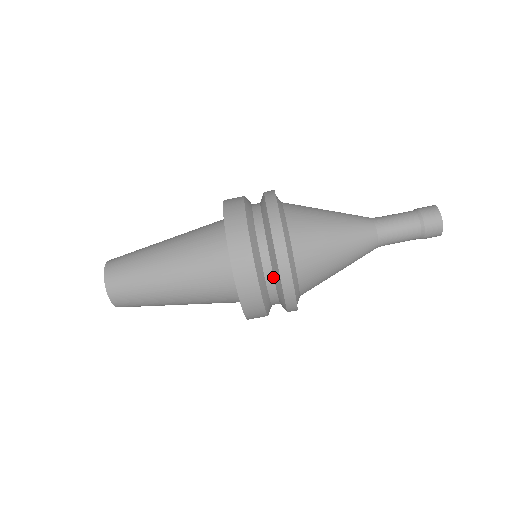
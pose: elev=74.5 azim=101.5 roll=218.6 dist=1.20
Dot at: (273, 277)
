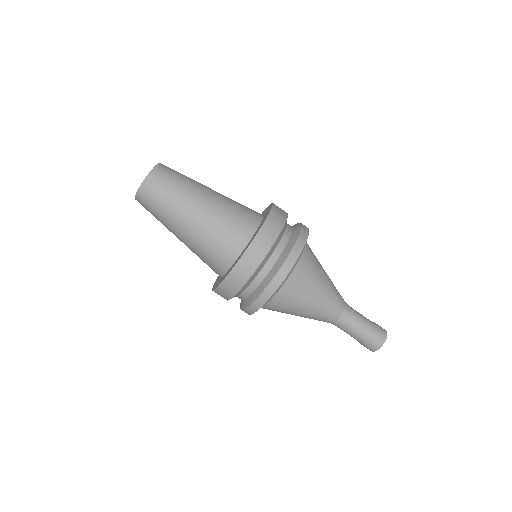
Dot at: (260, 283)
